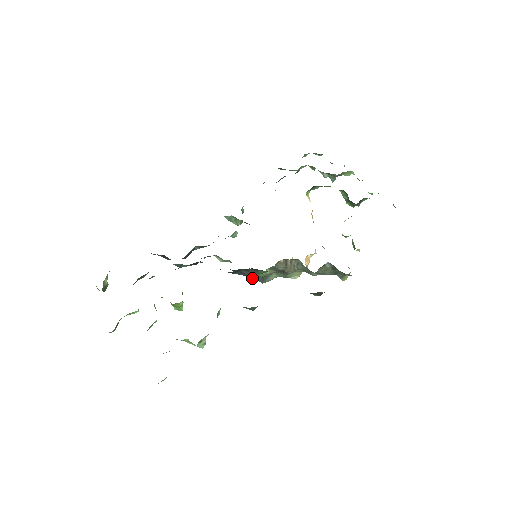
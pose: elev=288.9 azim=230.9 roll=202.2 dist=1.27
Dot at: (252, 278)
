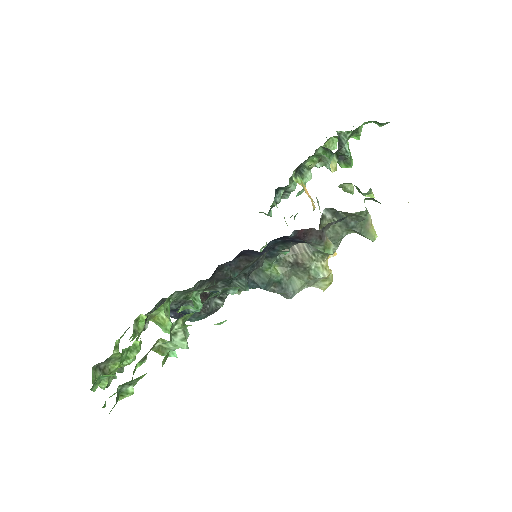
Dot at: (261, 283)
